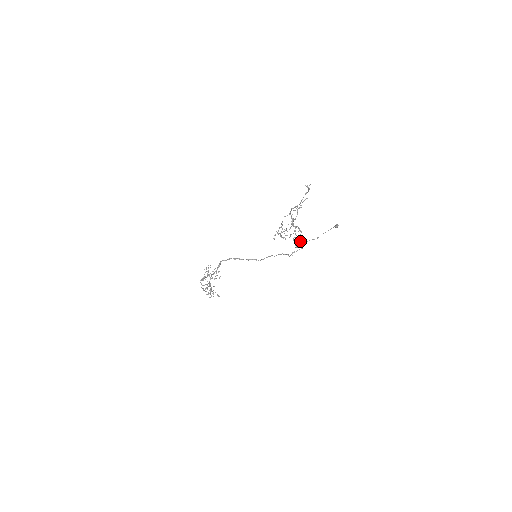
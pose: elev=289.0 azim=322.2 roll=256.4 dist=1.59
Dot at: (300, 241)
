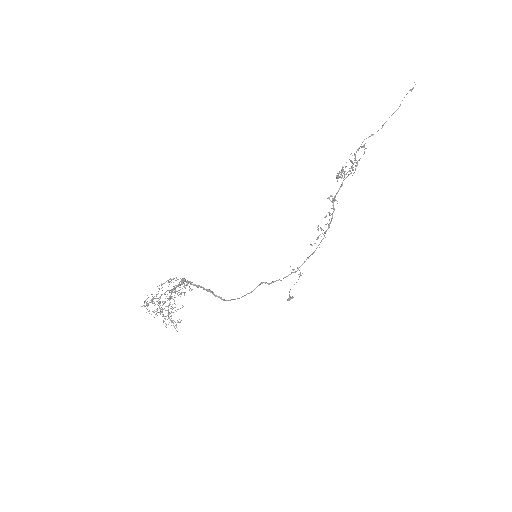
Dot at: (330, 223)
